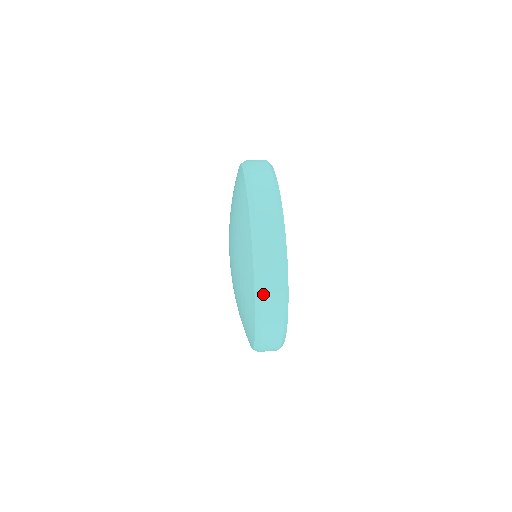
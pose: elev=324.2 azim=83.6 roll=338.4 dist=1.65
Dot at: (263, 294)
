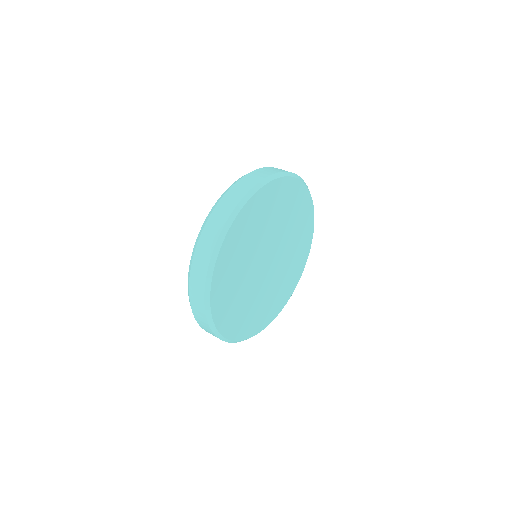
Dot at: occluded
